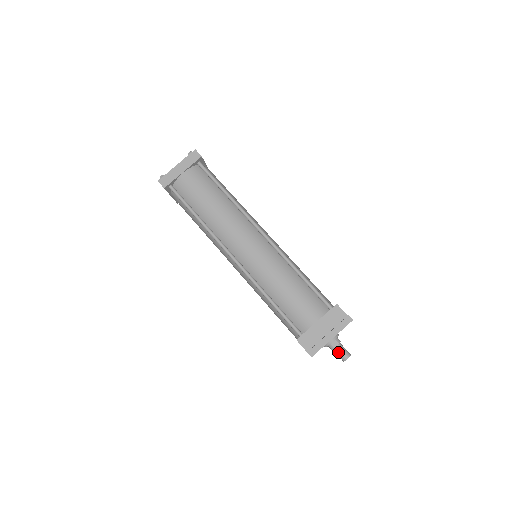
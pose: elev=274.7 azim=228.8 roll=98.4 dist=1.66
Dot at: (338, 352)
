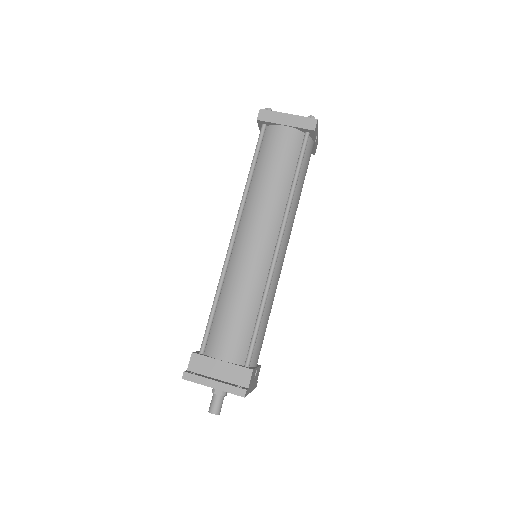
Dot at: (213, 400)
